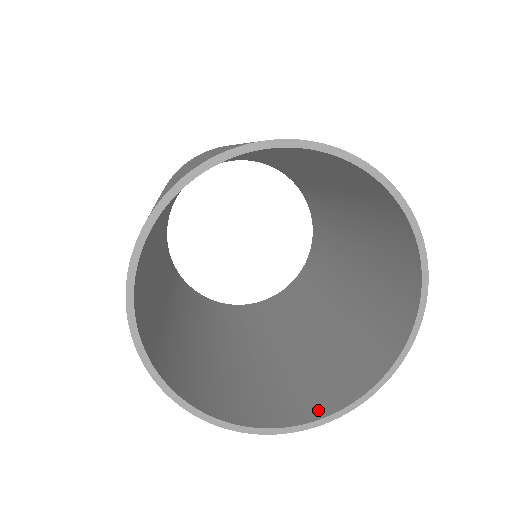
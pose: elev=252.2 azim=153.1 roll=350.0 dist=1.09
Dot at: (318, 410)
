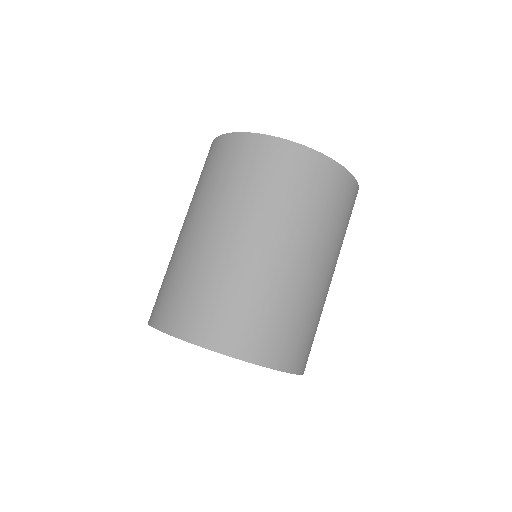
Dot at: occluded
